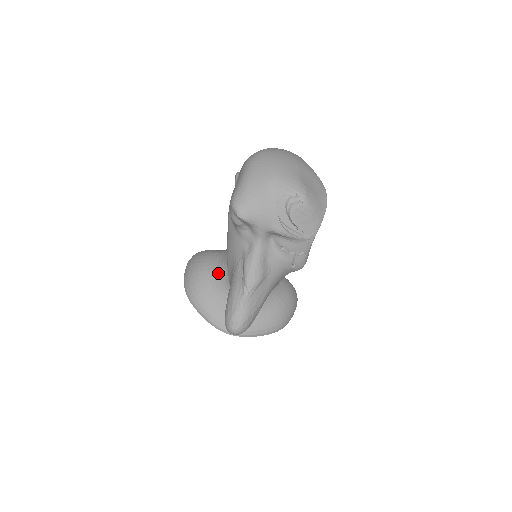
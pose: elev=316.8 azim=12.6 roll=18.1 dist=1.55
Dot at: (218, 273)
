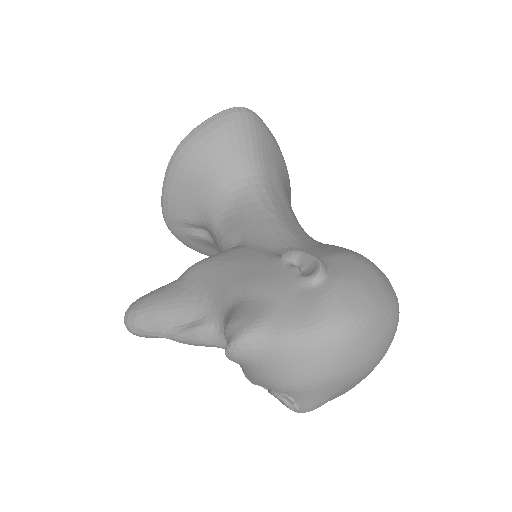
Dot at: (218, 195)
